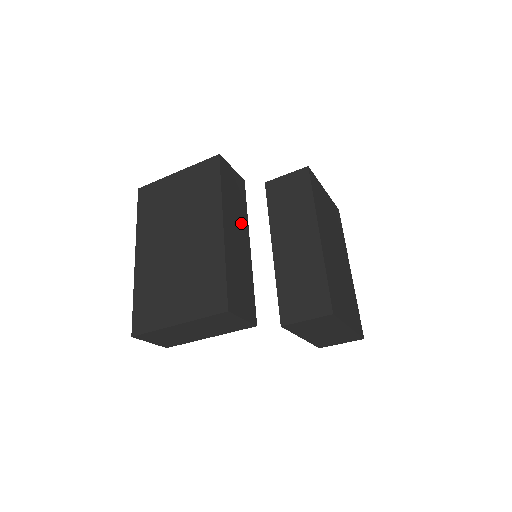
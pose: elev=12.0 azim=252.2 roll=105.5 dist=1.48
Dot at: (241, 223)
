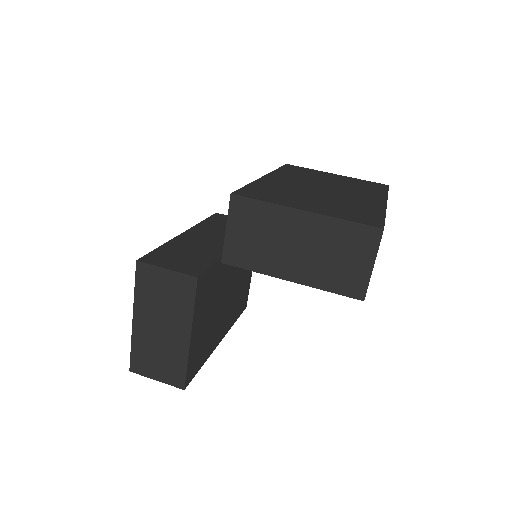
Dot at: occluded
